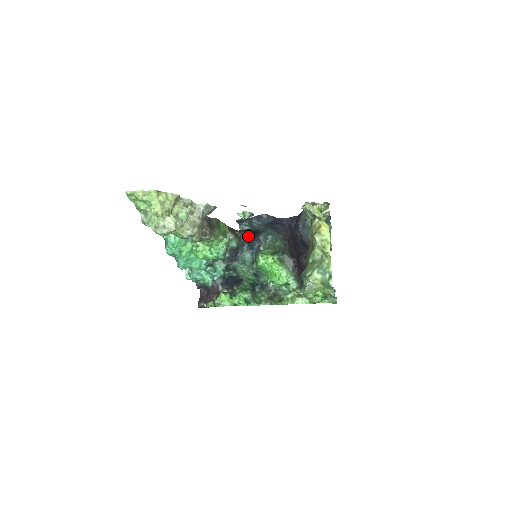
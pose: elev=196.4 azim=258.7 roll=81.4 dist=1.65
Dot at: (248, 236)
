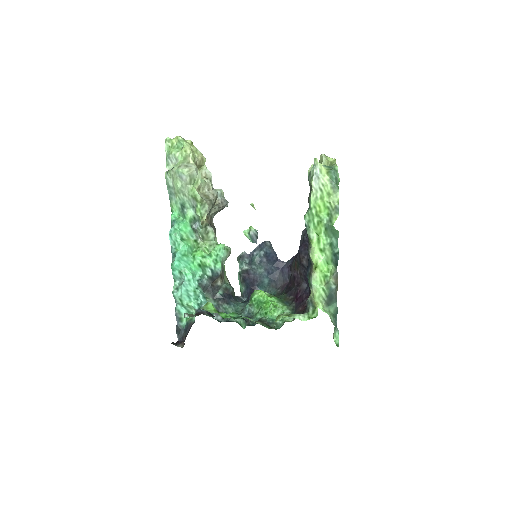
Dot at: (243, 298)
